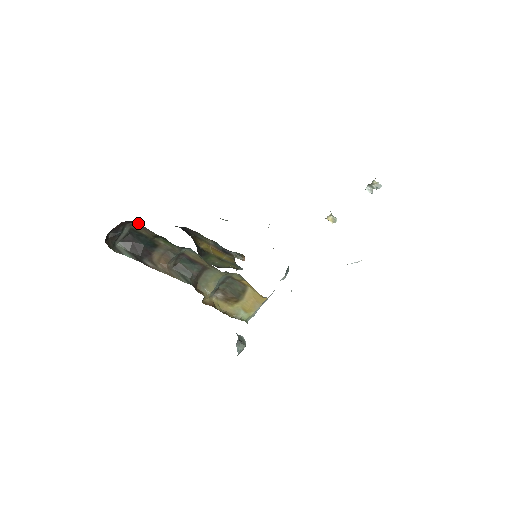
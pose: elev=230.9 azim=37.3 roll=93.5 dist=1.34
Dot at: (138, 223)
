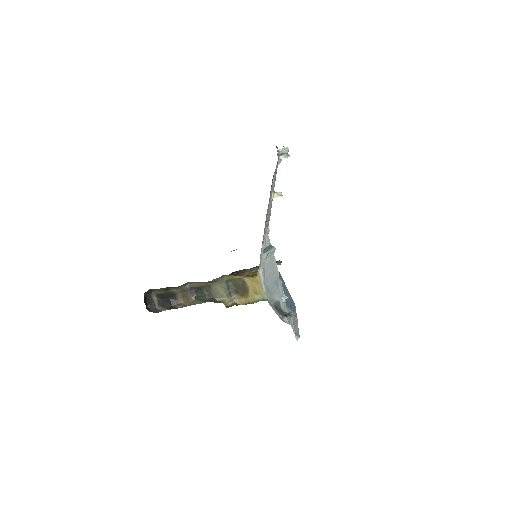
Dot at: (154, 290)
